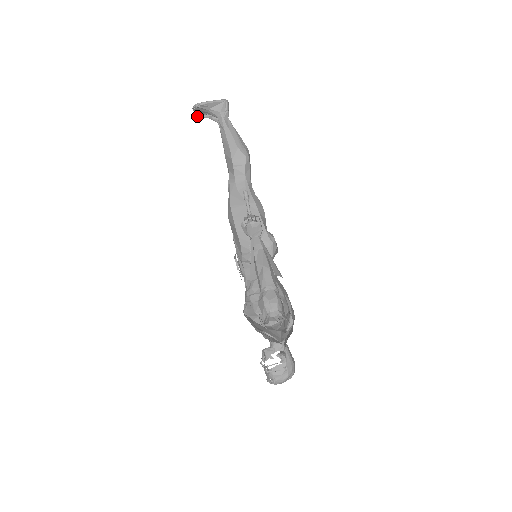
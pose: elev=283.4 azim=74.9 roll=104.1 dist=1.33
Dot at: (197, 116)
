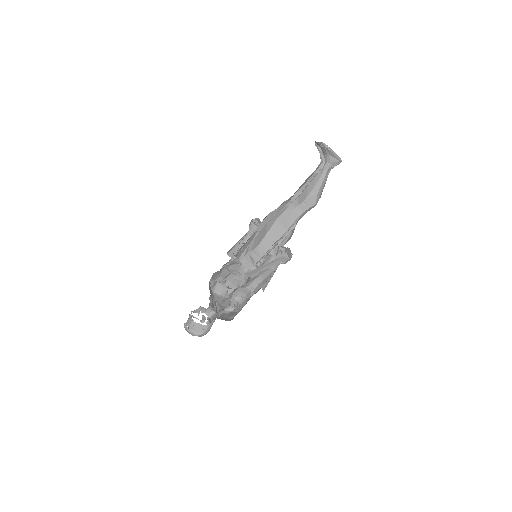
Dot at: (315, 143)
